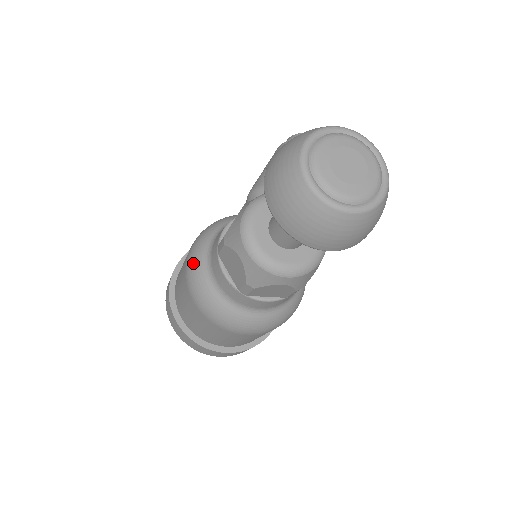
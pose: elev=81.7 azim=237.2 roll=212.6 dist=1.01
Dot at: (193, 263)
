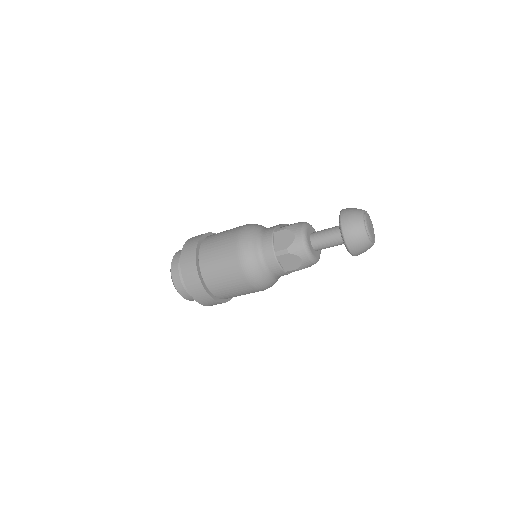
Dot at: (249, 230)
